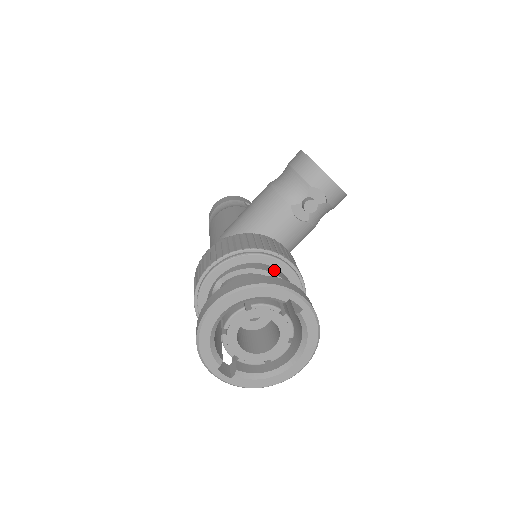
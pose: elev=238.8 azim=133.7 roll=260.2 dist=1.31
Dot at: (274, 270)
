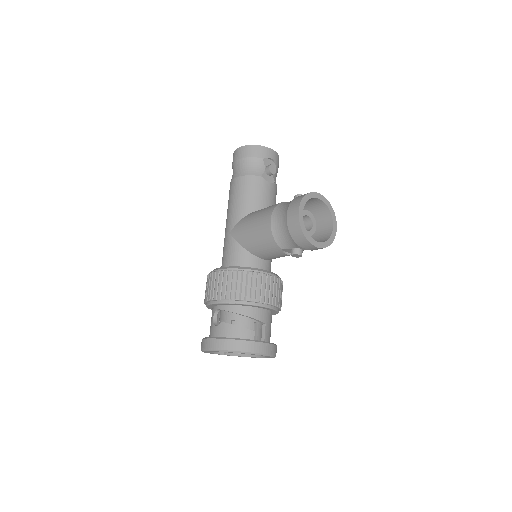
Dot at: (255, 312)
